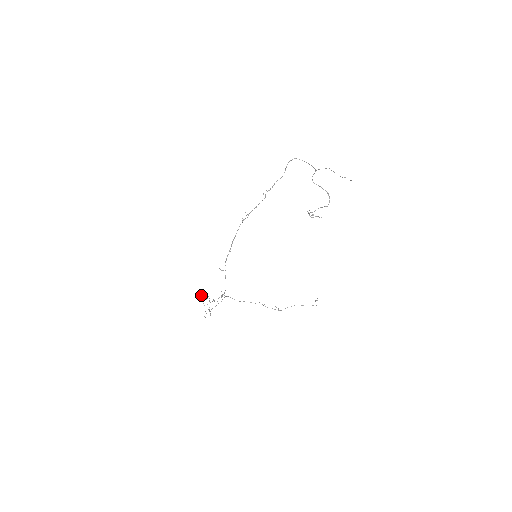
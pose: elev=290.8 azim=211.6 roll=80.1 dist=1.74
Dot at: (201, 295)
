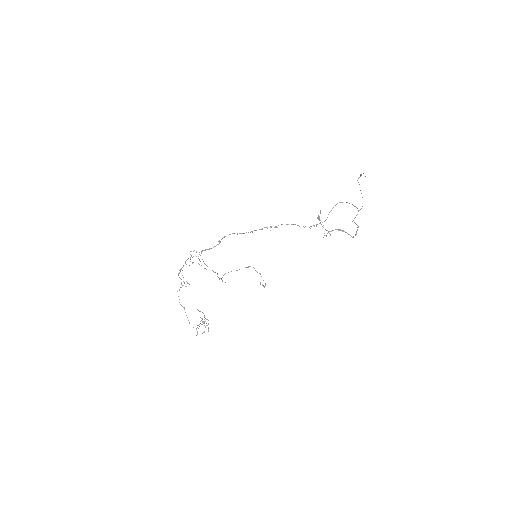
Dot at: occluded
